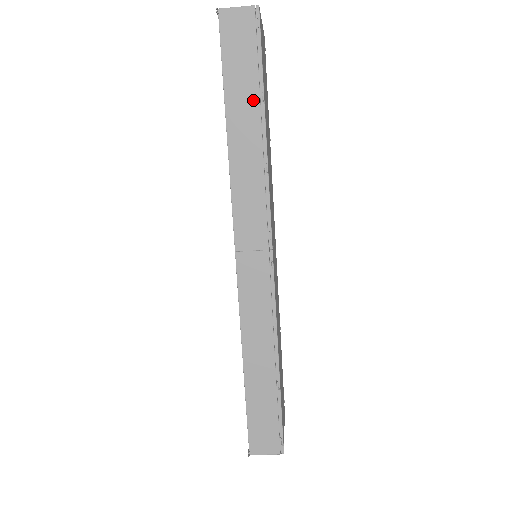
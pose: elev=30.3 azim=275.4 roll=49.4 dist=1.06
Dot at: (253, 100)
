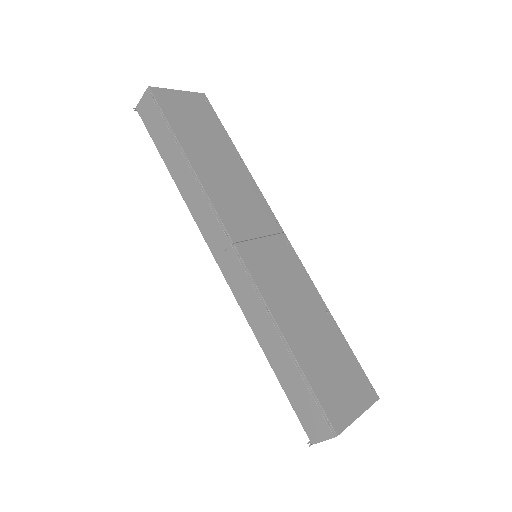
Dot at: (173, 145)
